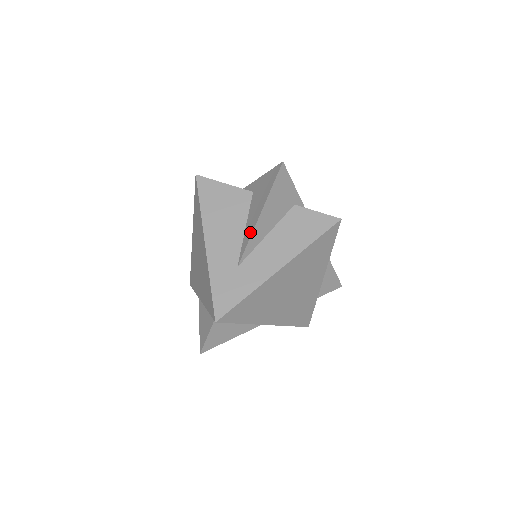
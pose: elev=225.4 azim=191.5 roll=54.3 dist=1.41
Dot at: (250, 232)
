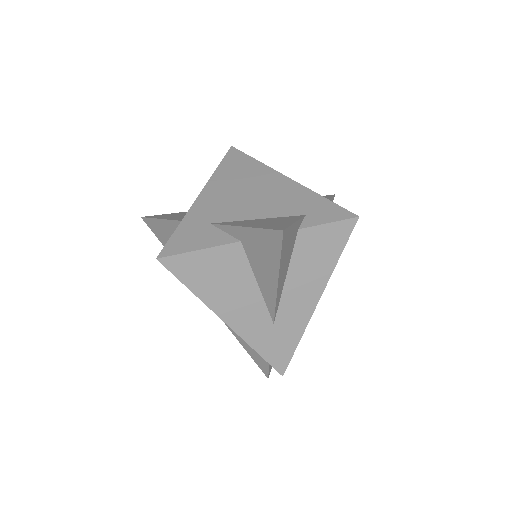
Dot at: (272, 296)
